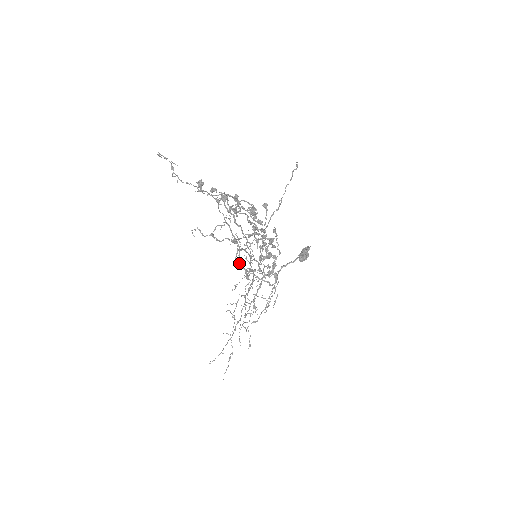
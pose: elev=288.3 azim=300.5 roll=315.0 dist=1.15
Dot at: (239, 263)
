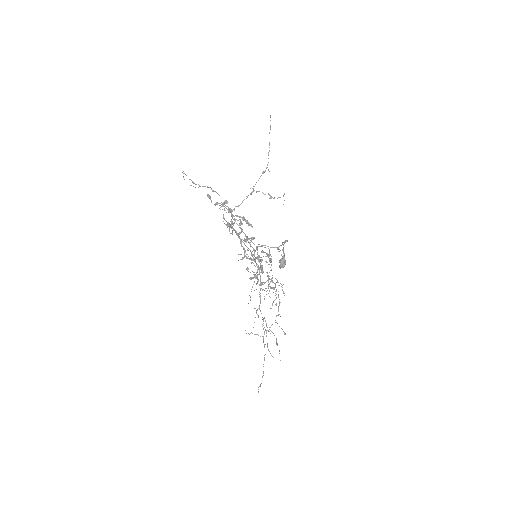
Dot at: (252, 242)
